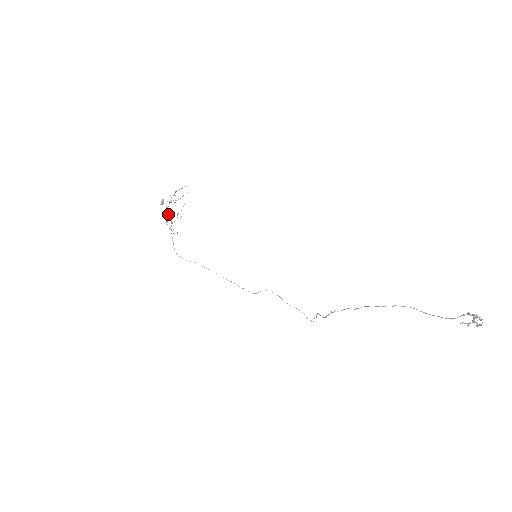
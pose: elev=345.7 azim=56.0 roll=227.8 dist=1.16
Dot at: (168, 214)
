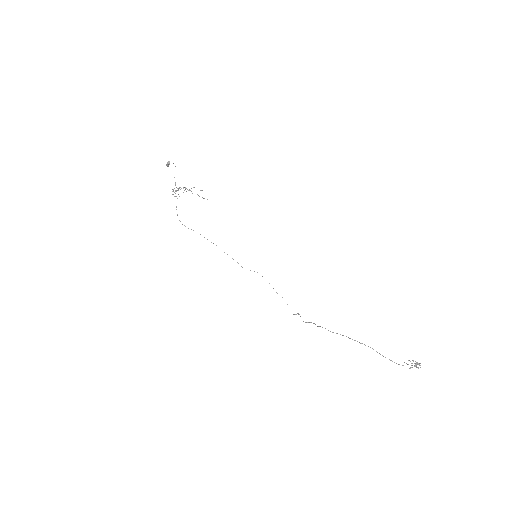
Dot at: (176, 190)
